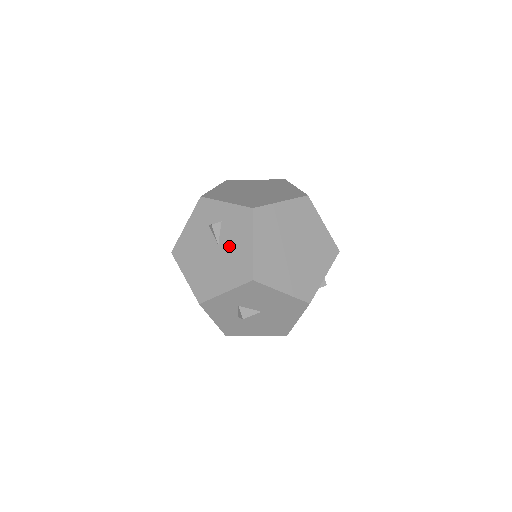
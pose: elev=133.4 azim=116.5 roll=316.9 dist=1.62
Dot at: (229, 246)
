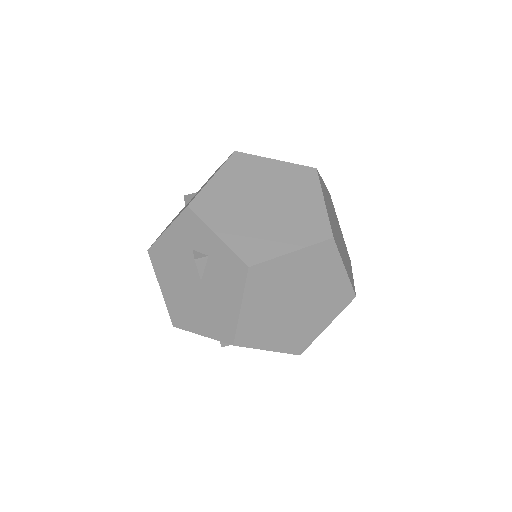
Dot at: (213, 291)
